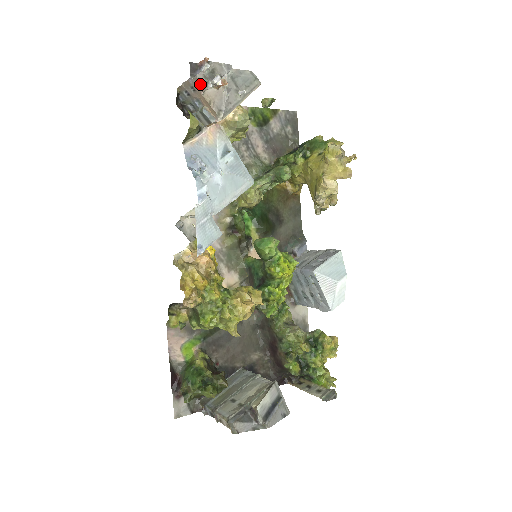
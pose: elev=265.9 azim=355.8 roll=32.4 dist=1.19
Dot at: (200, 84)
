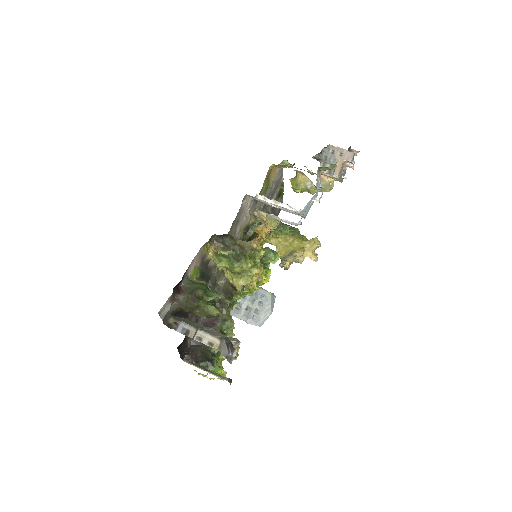
Dot at: (351, 157)
